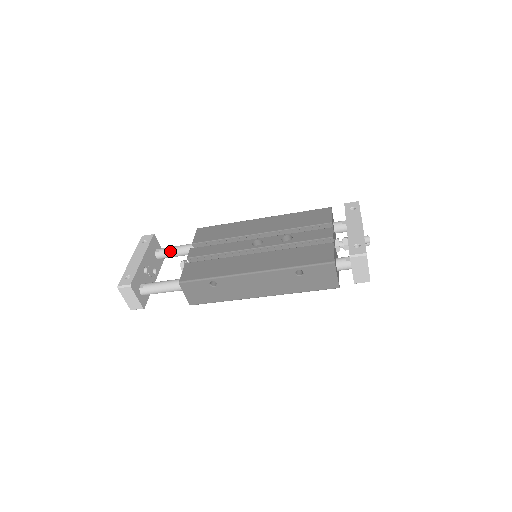
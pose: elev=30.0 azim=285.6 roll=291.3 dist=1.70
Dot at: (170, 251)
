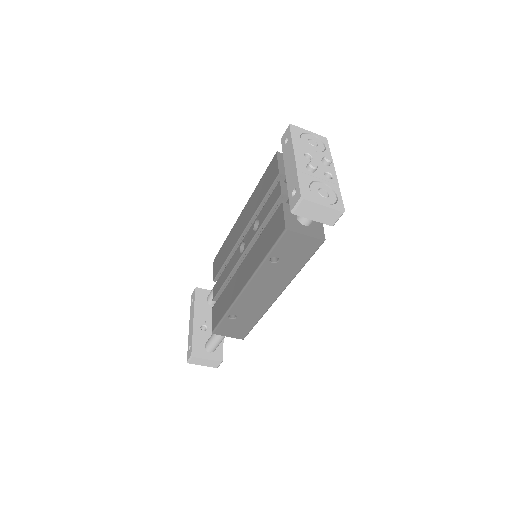
Dot at: occluded
